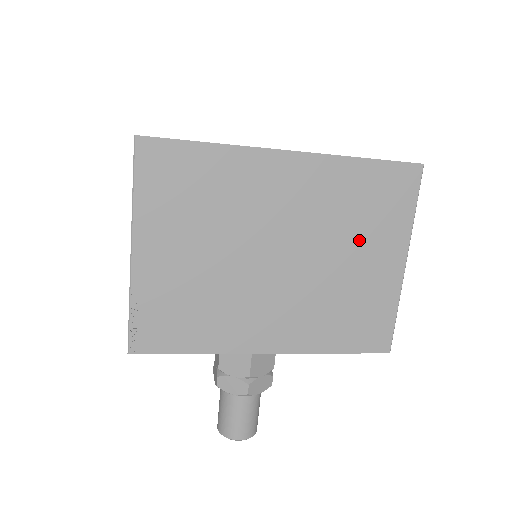
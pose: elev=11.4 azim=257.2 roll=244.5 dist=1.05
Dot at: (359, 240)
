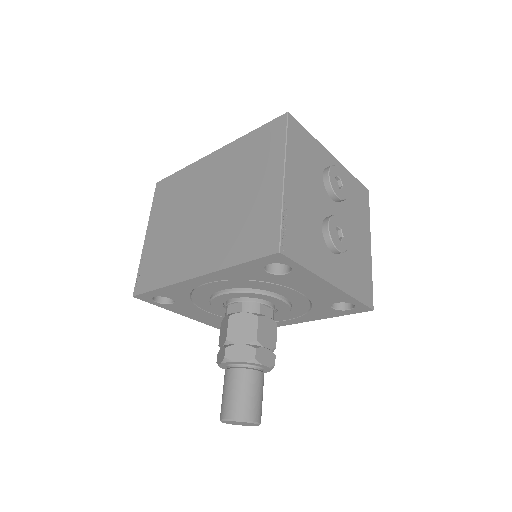
Dot at: (250, 177)
